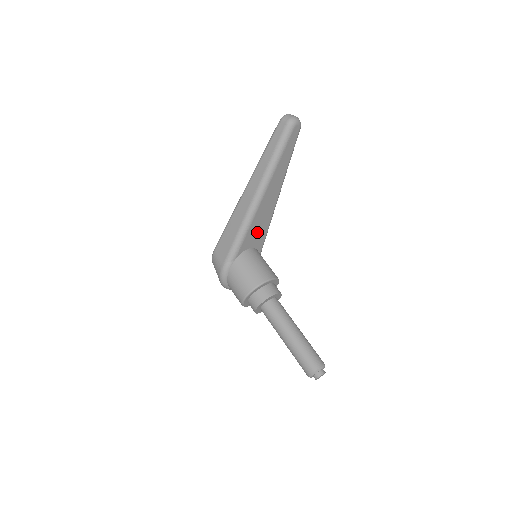
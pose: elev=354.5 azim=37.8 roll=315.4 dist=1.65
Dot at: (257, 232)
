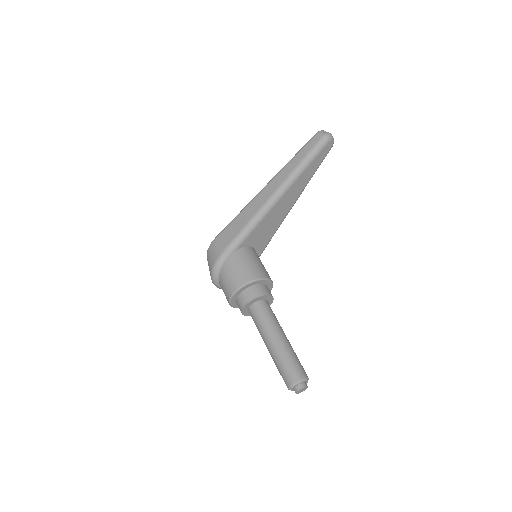
Dot at: (264, 233)
